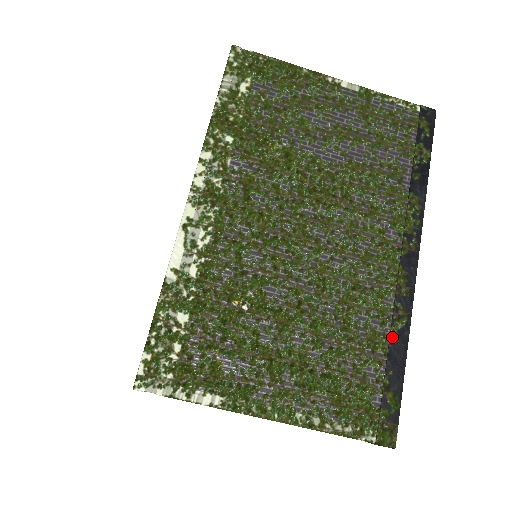
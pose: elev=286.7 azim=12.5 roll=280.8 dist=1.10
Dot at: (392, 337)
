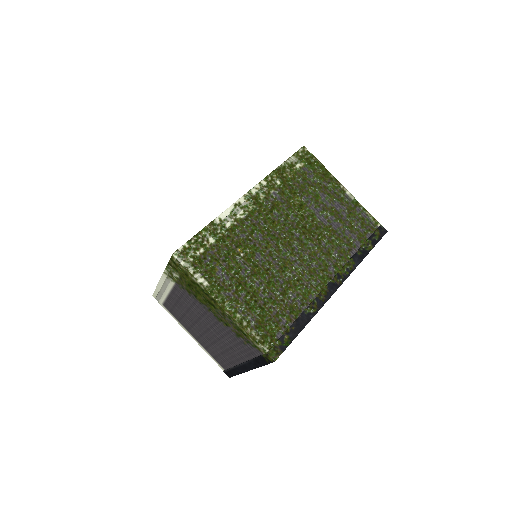
Dot at: (304, 313)
